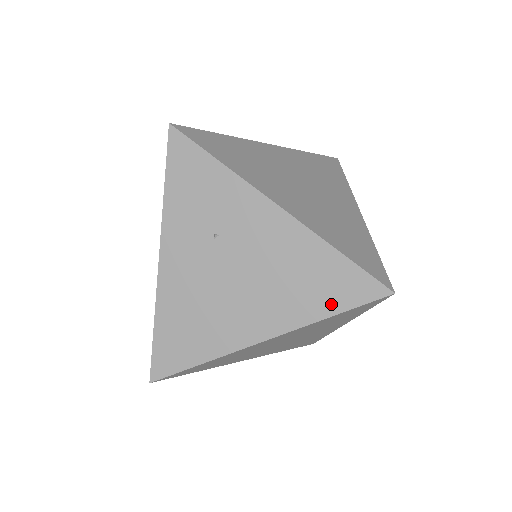
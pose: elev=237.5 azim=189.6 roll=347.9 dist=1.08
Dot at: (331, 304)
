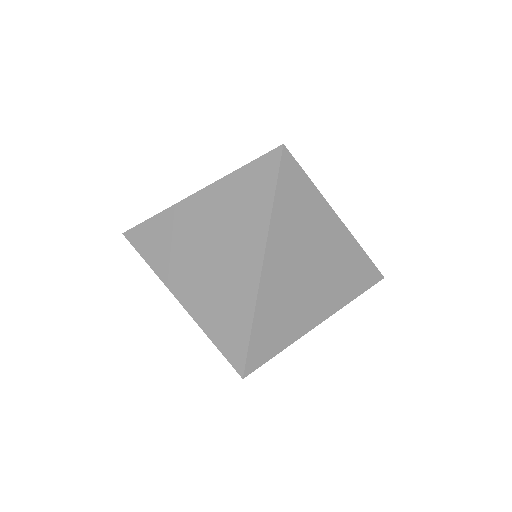
Dot at: occluded
